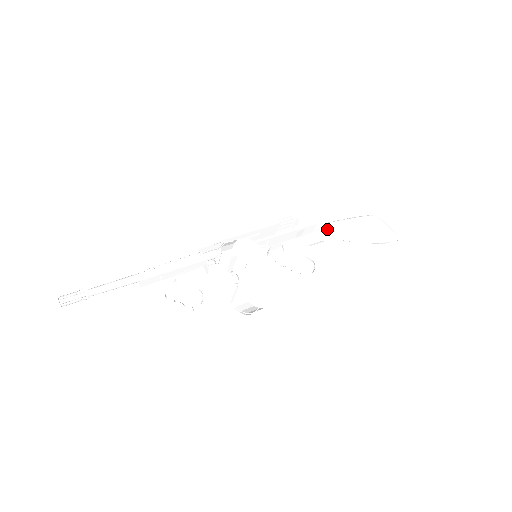
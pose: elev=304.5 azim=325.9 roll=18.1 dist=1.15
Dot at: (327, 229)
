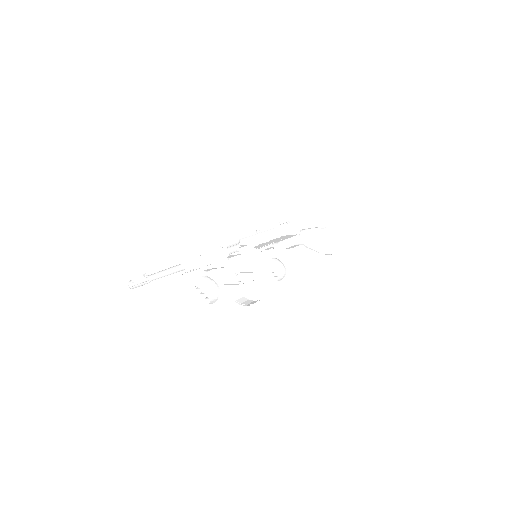
Dot at: (300, 233)
